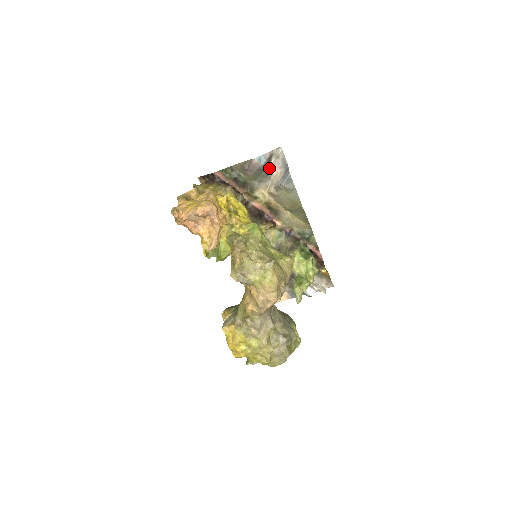
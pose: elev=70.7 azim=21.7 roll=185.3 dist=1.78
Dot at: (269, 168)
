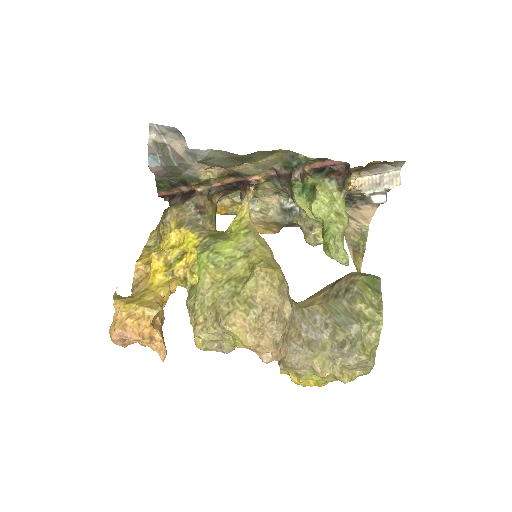
Dot at: (173, 151)
